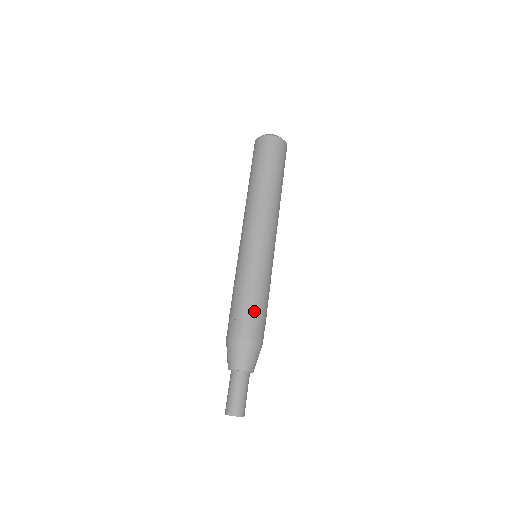
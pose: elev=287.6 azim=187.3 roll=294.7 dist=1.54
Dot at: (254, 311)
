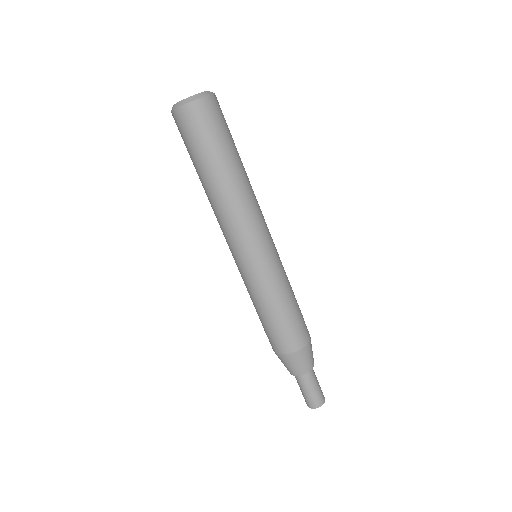
Dot at: (272, 328)
